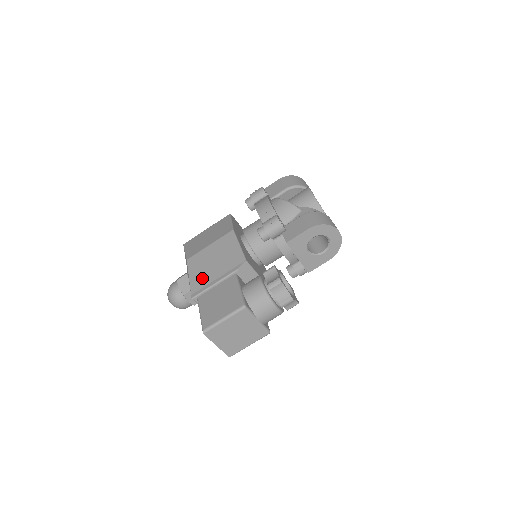
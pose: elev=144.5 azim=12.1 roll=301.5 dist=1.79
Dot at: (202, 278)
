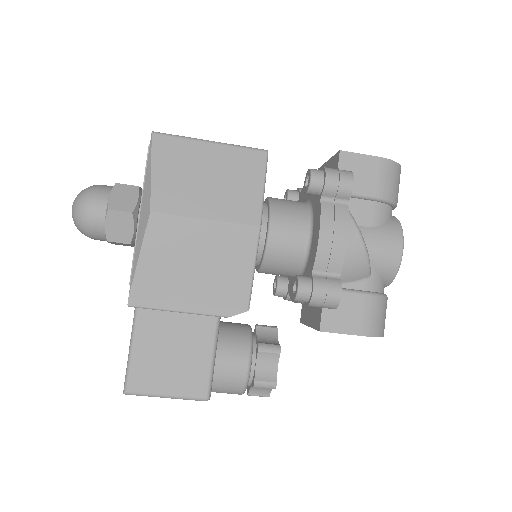
Dot at: (162, 280)
